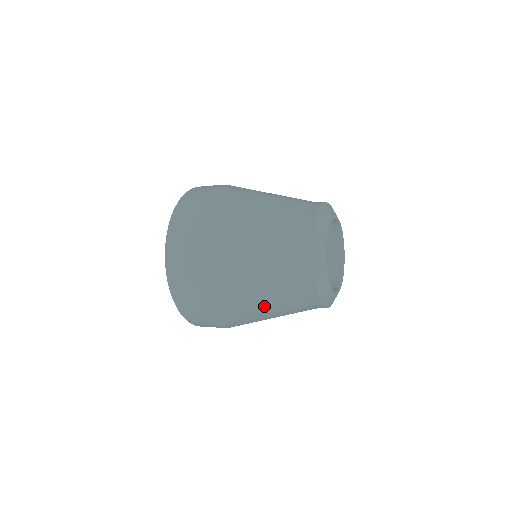
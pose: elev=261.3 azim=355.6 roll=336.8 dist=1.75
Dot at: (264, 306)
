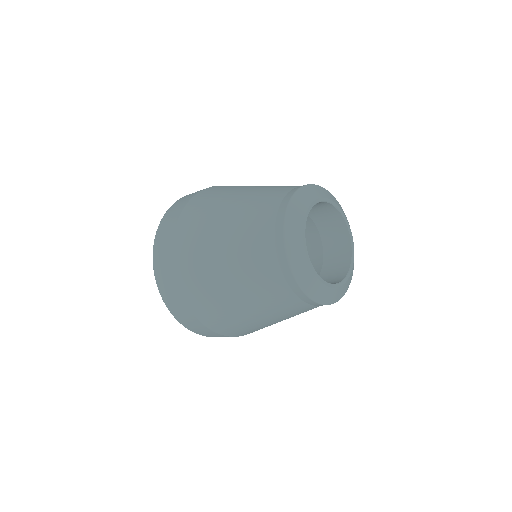
Dot at: occluded
